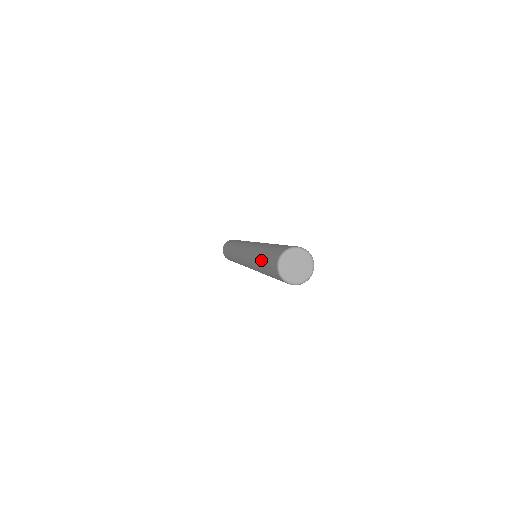
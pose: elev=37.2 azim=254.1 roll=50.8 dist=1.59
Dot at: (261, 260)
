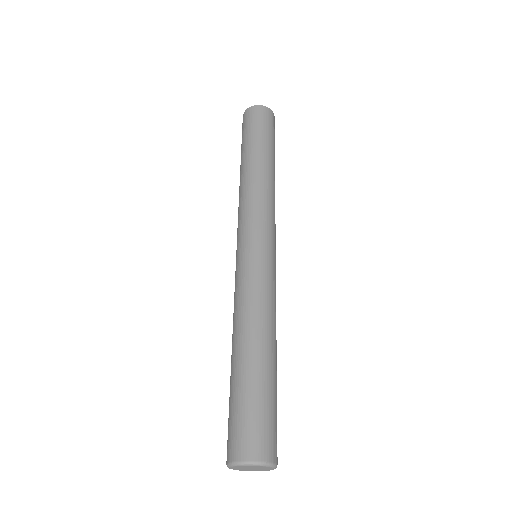
Dot at: (232, 371)
